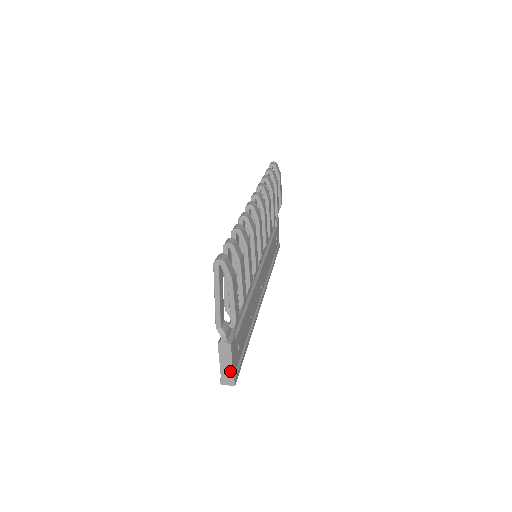
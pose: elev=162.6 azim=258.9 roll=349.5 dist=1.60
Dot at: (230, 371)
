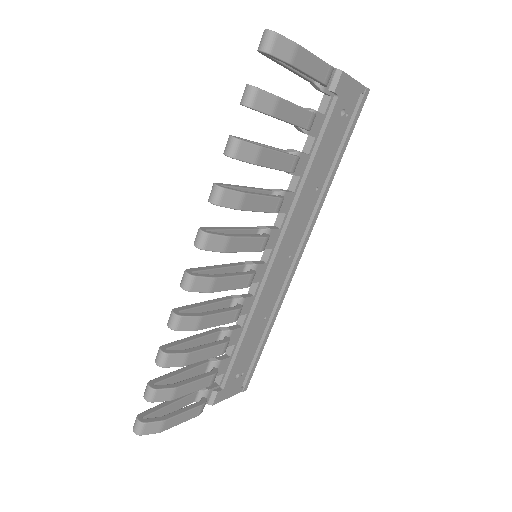
Dot at: (232, 393)
